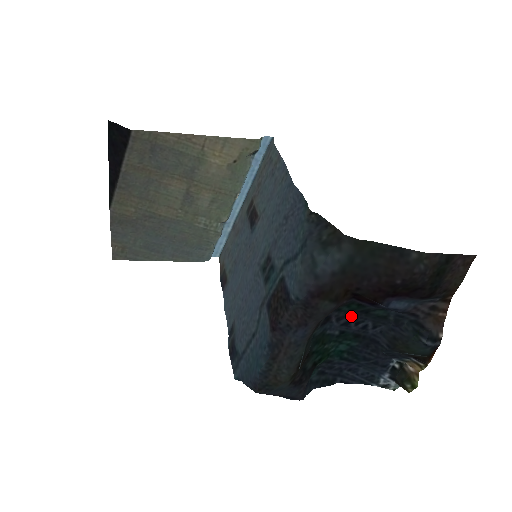
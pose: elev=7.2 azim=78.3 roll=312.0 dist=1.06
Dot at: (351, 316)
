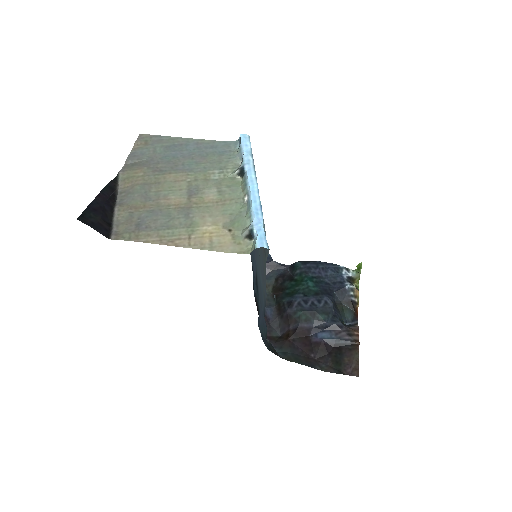
Dot at: (306, 308)
